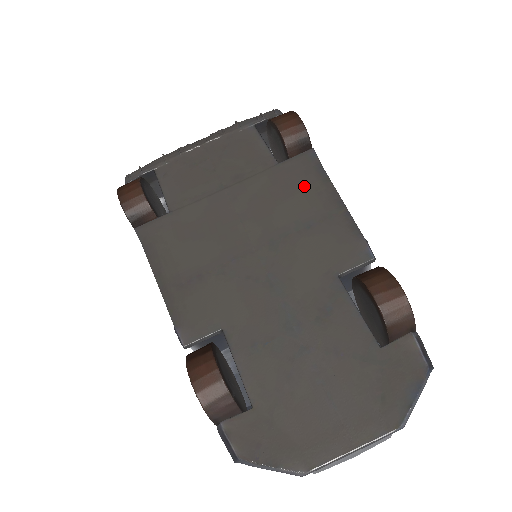
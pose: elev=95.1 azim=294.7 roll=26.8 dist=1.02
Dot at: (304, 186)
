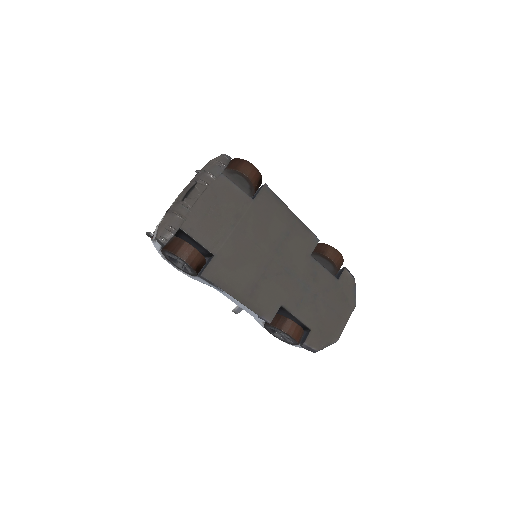
Dot at: (274, 211)
